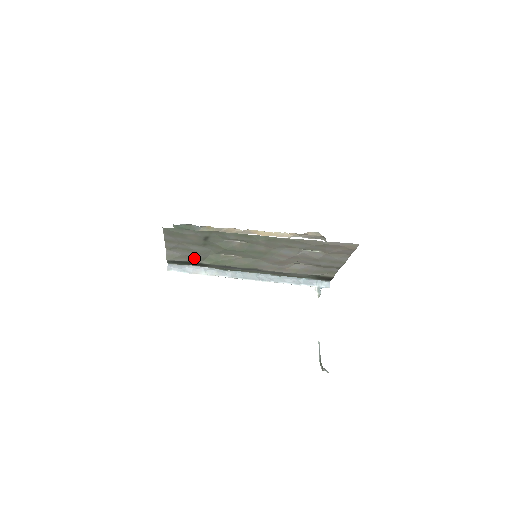
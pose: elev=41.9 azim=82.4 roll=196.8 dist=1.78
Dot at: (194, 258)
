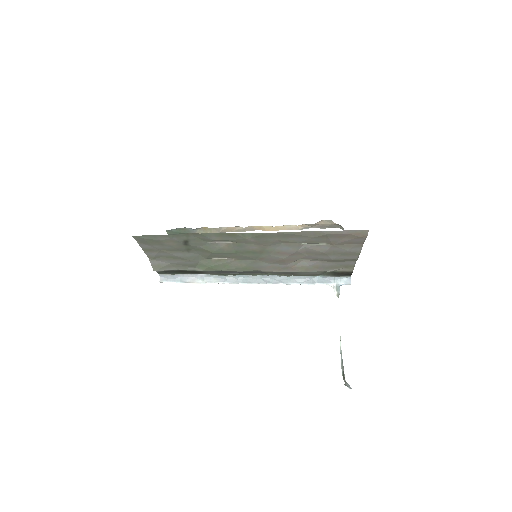
Dot at: (184, 266)
